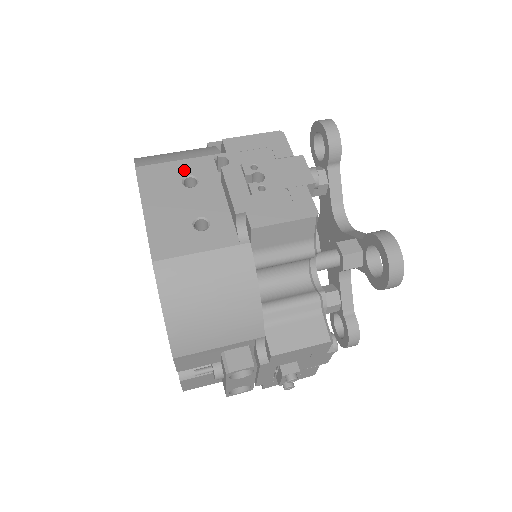
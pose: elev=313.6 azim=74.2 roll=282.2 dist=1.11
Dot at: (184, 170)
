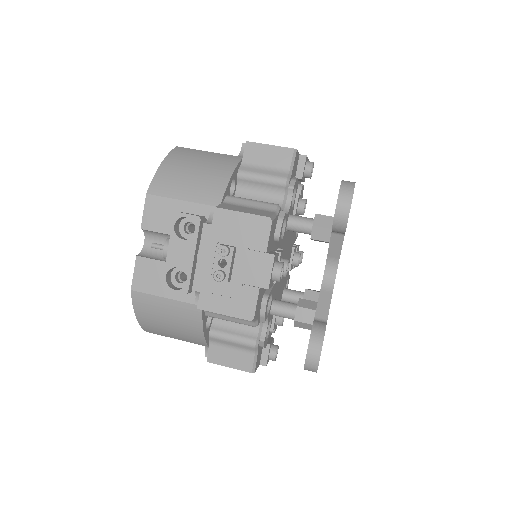
Dot at: occluded
